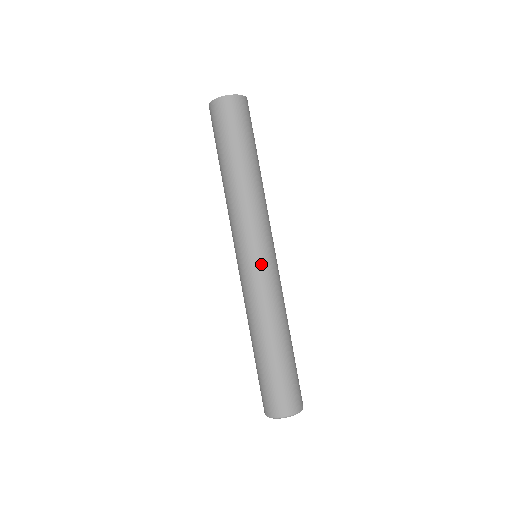
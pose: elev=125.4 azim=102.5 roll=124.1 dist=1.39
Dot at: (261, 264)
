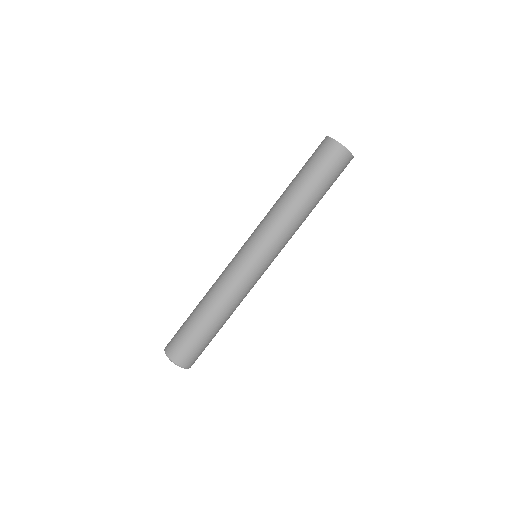
Dot at: (252, 265)
